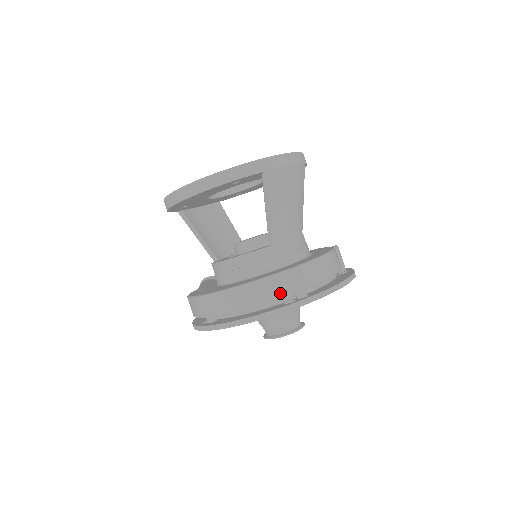
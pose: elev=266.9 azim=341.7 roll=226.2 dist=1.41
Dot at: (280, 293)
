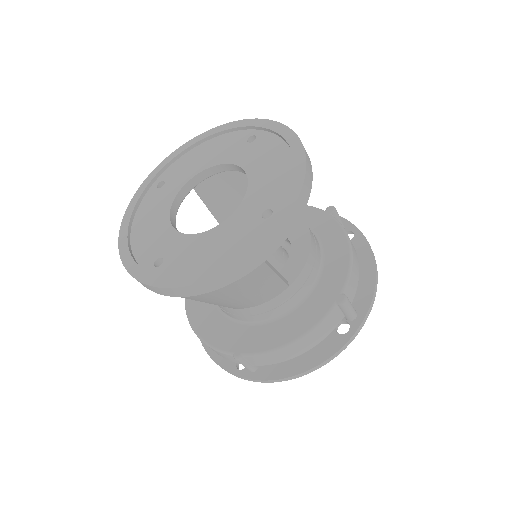
Dot at: (228, 359)
